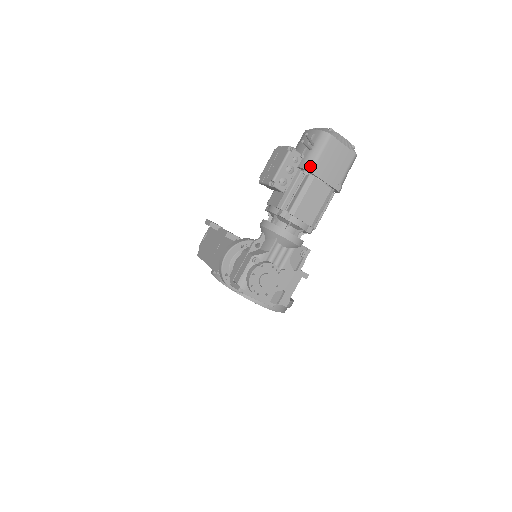
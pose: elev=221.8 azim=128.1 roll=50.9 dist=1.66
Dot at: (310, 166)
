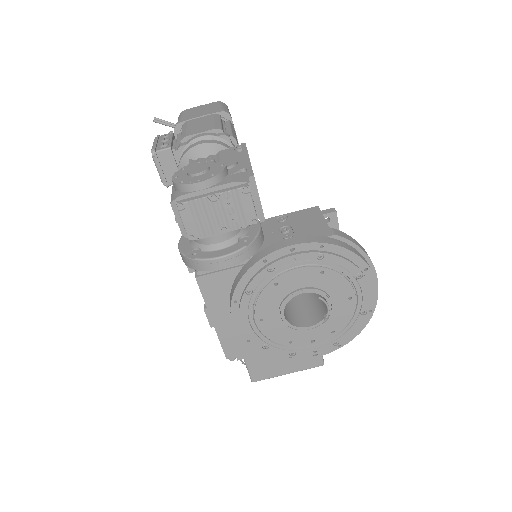
Dot at: (177, 123)
